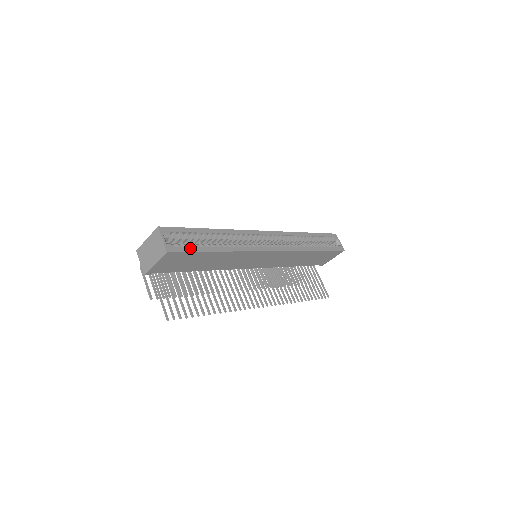
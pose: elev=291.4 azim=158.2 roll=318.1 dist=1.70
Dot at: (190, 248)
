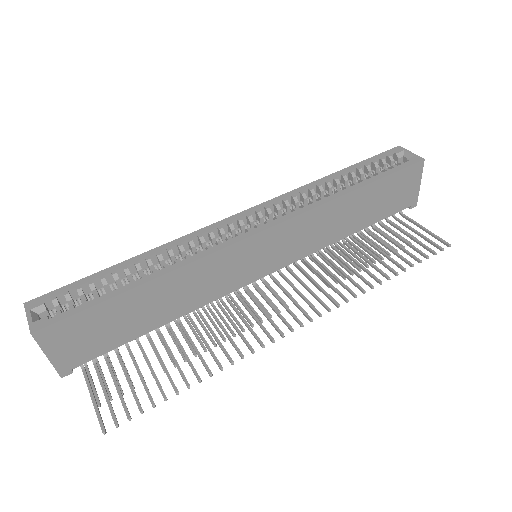
Dot at: (79, 307)
